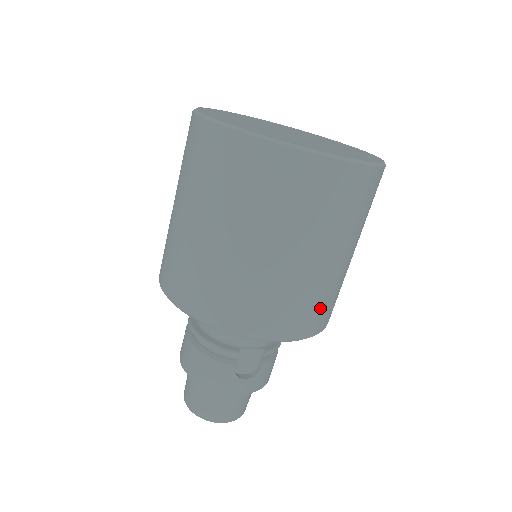
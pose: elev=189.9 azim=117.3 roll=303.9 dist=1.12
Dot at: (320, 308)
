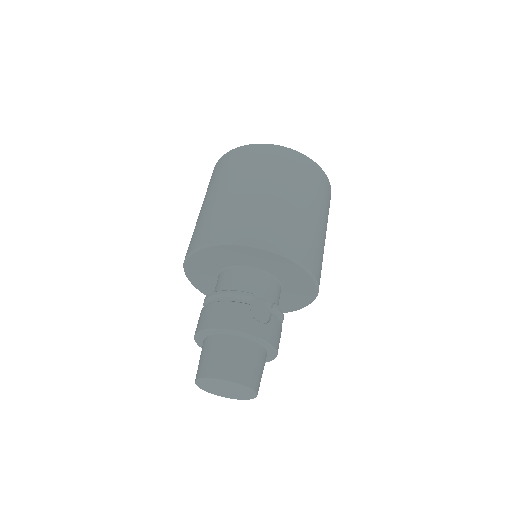
Dot at: (311, 248)
